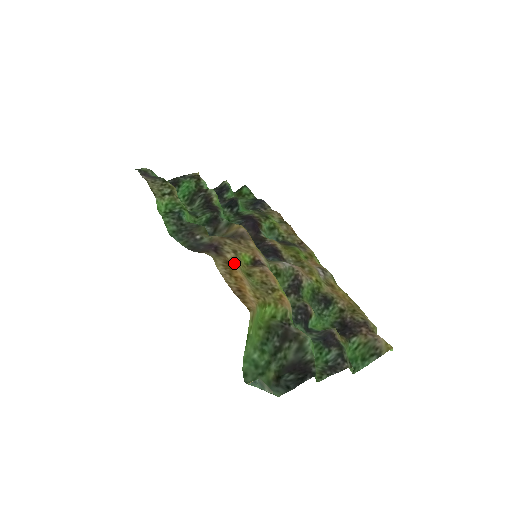
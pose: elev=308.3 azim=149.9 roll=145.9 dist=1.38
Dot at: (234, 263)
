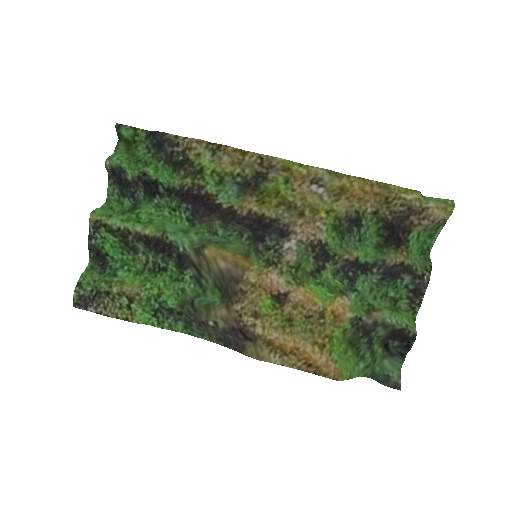
Dot at: (273, 337)
